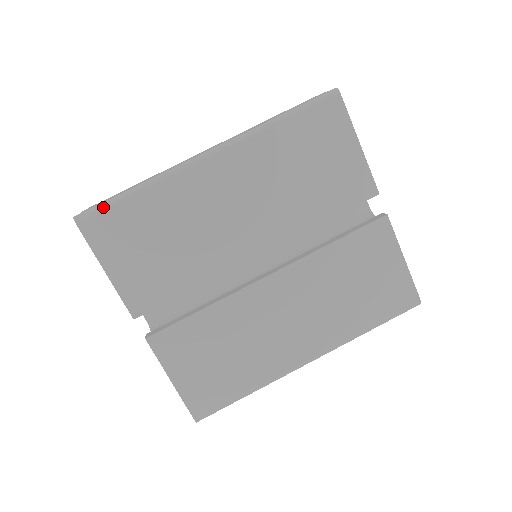
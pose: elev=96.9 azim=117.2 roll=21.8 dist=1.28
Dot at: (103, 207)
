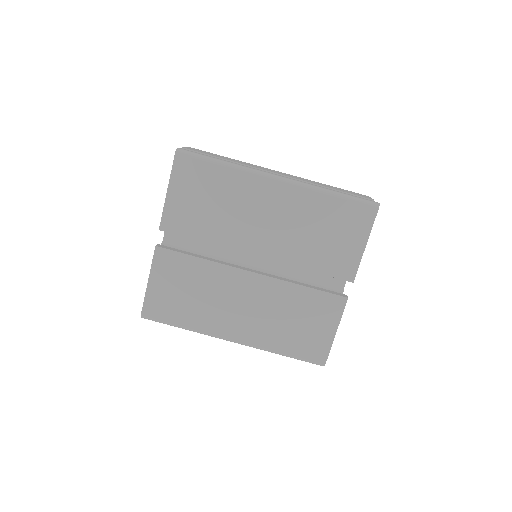
Dot at: (197, 156)
